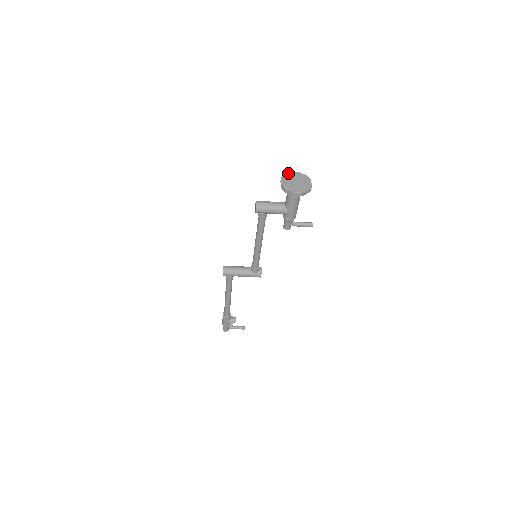
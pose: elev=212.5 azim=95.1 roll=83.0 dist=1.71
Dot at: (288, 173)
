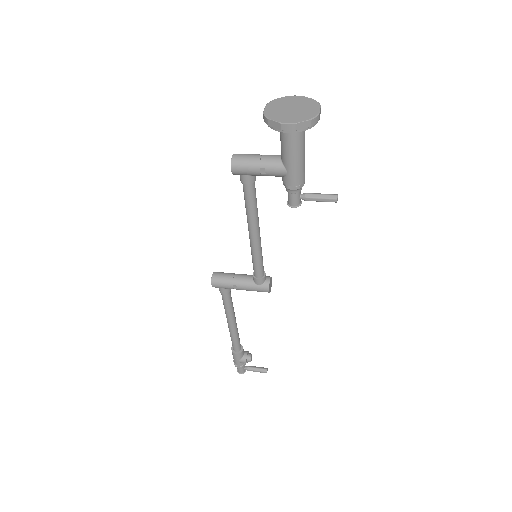
Dot at: (281, 97)
